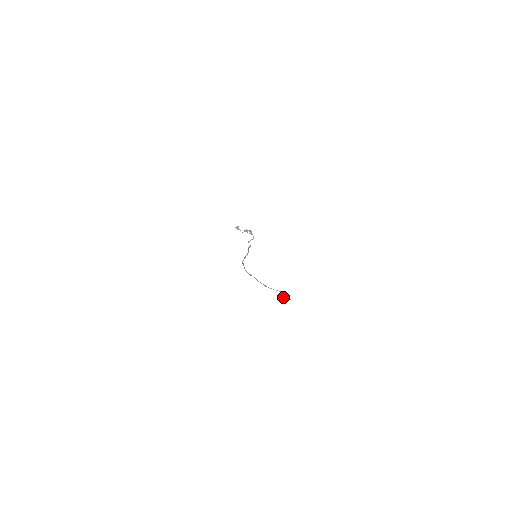
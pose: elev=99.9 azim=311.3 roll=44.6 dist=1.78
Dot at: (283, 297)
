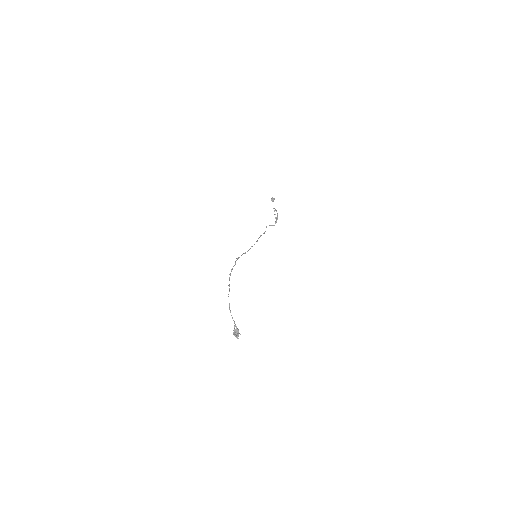
Dot at: (235, 331)
